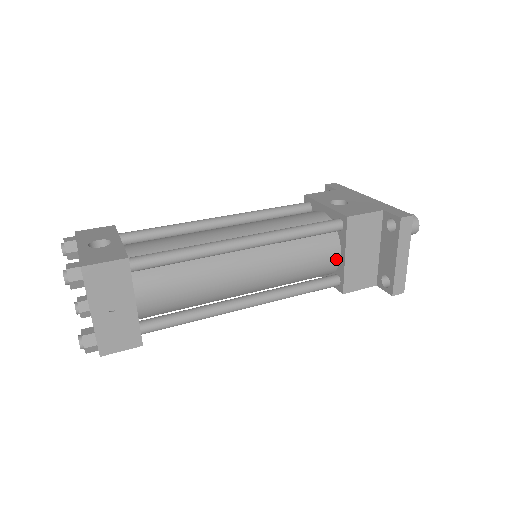
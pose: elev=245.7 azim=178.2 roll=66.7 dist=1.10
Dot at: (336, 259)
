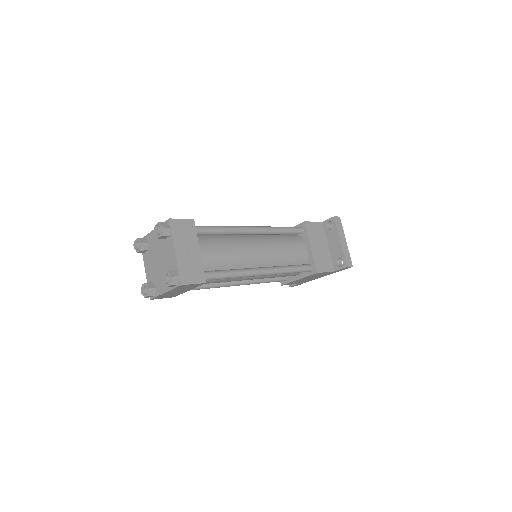
Dot at: (306, 251)
